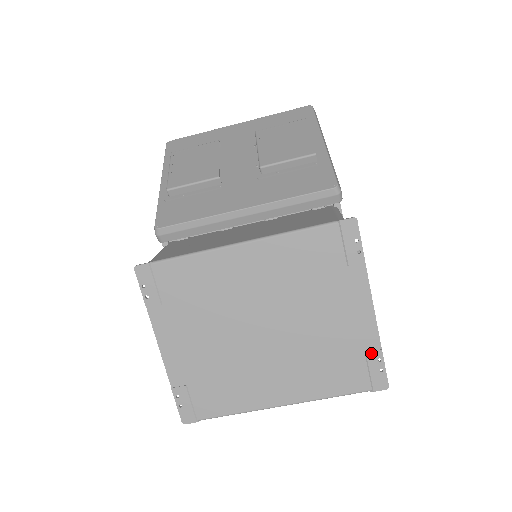
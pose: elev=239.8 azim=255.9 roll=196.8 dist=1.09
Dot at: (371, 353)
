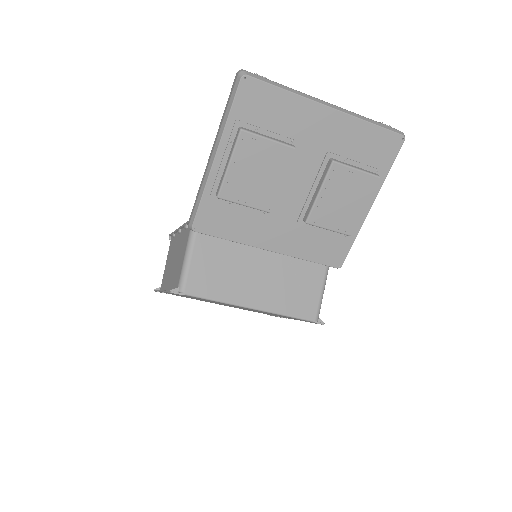
Dot at: occluded
